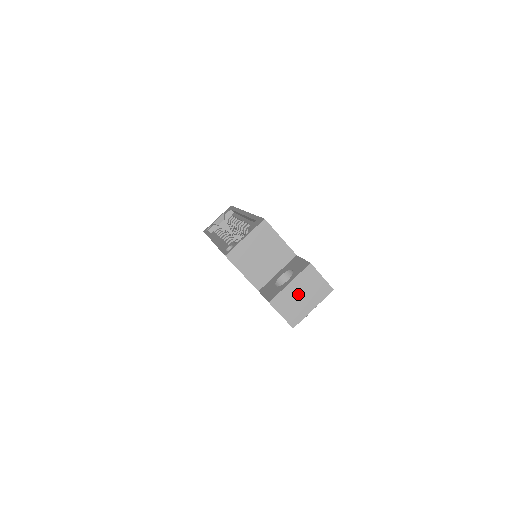
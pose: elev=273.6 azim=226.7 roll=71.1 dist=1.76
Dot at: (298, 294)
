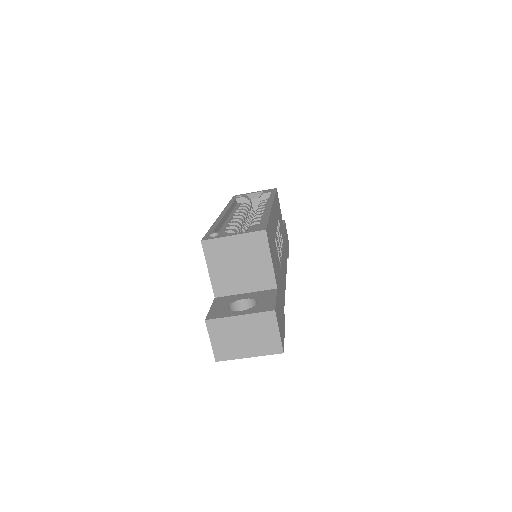
Dot at: (242, 332)
